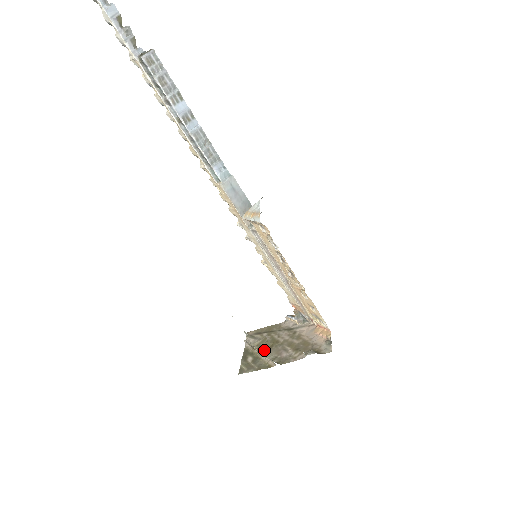
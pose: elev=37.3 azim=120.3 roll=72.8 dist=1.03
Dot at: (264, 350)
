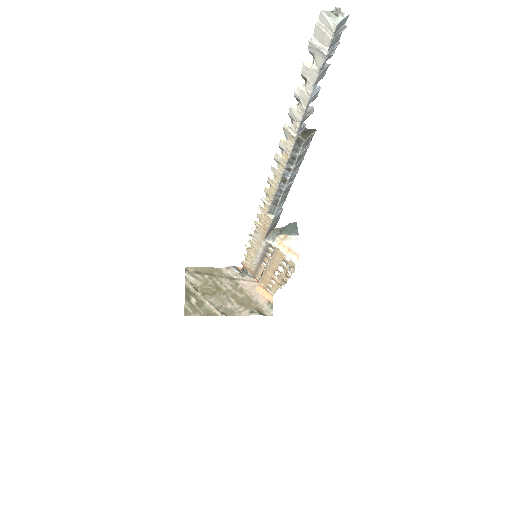
Dot at: (208, 295)
